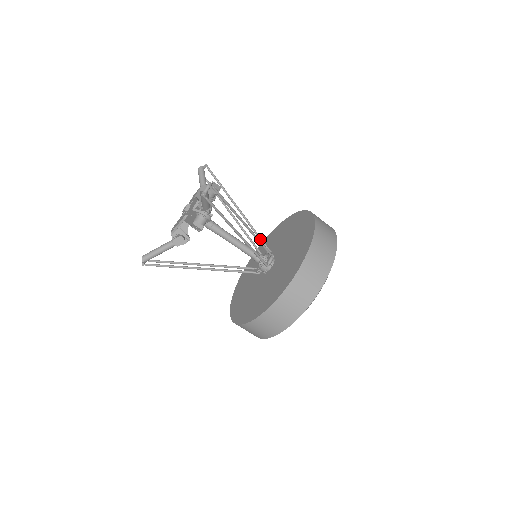
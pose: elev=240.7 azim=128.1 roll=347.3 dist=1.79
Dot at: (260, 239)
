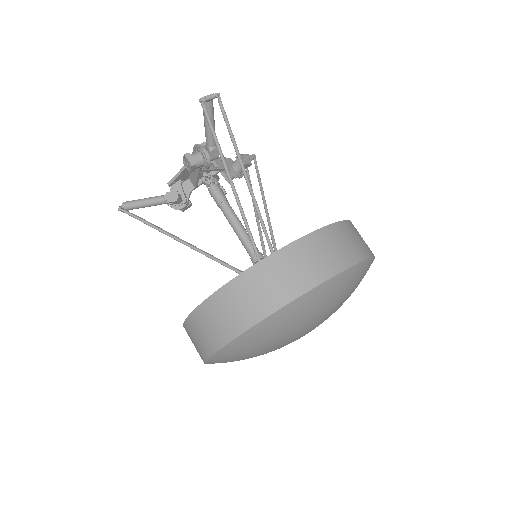
Dot at: (273, 243)
